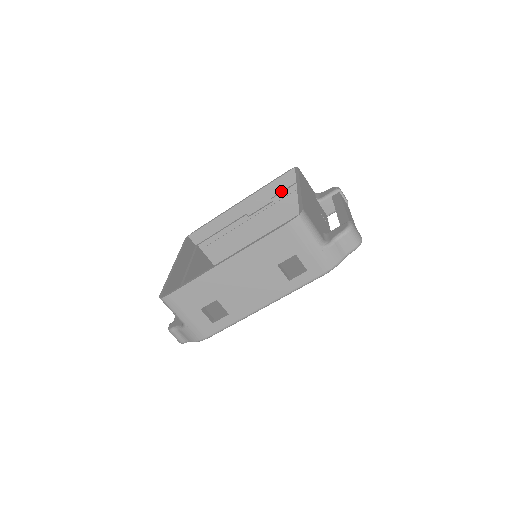
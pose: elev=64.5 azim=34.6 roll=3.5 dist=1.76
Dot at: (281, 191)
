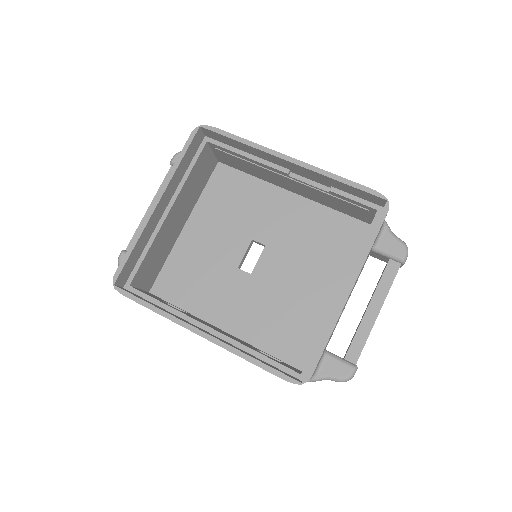
Dot at: (349, 193)
